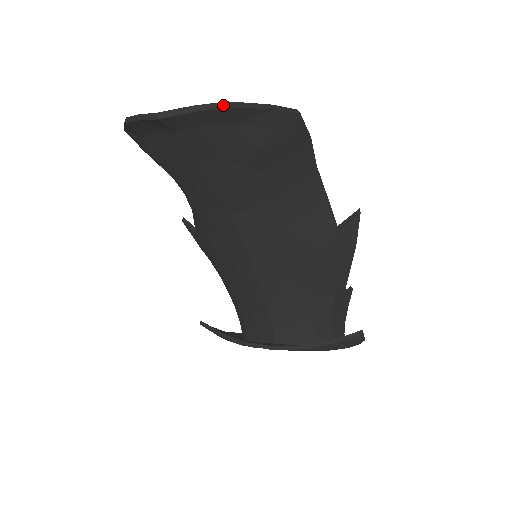
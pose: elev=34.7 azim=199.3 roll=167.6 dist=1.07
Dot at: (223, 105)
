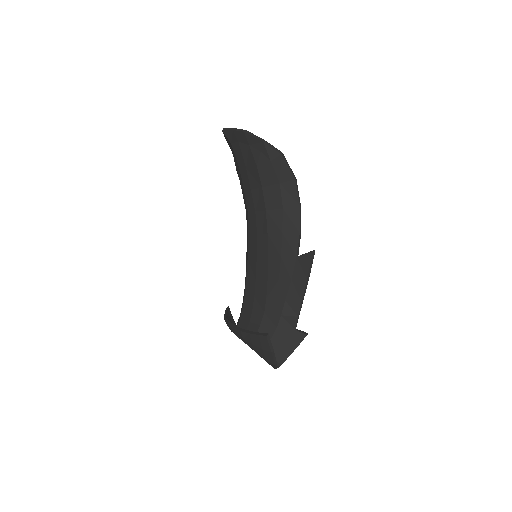
Dot at: (243, 130)
